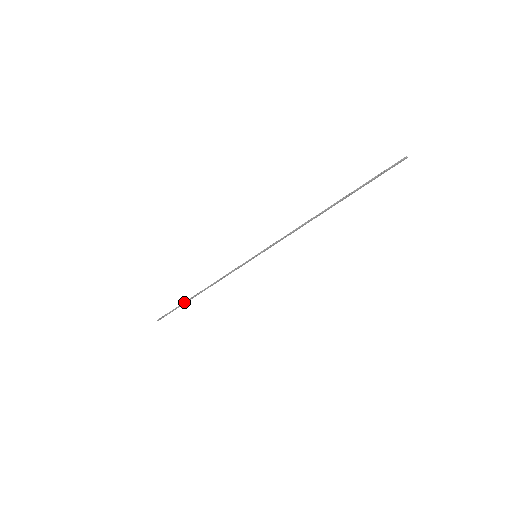
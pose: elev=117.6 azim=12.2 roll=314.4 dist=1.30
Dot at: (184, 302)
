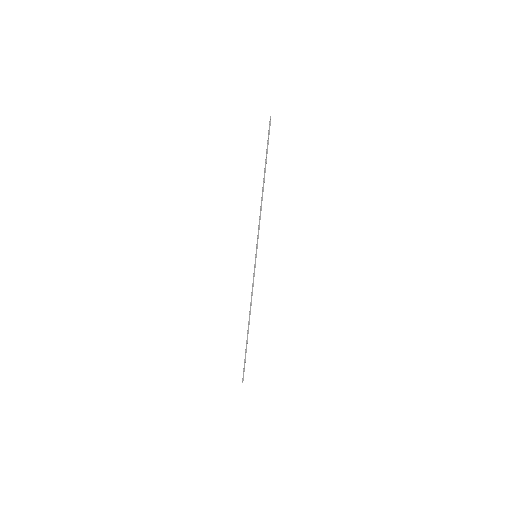
Dot at: (246, 344)
